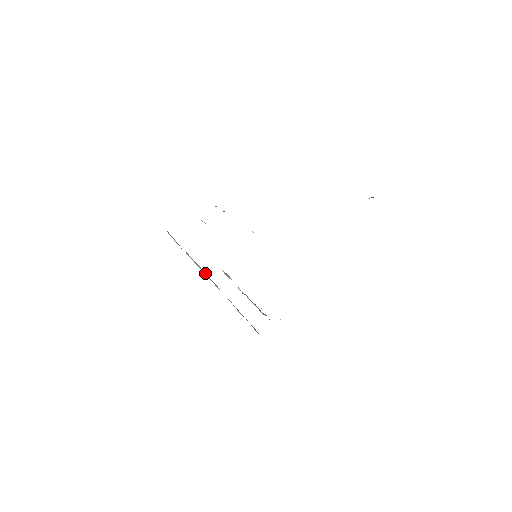
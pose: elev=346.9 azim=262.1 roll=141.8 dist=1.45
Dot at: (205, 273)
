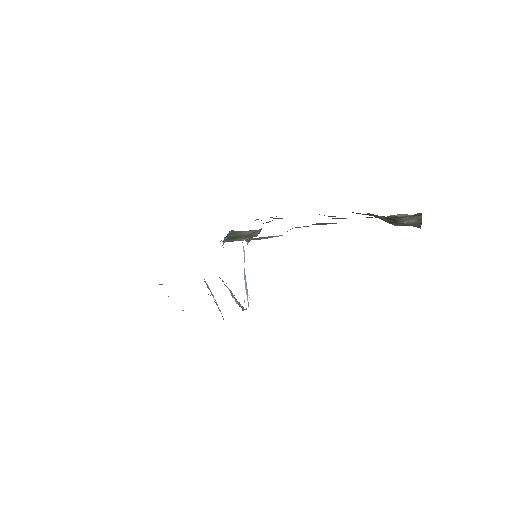
Dot at: (210, 290)
